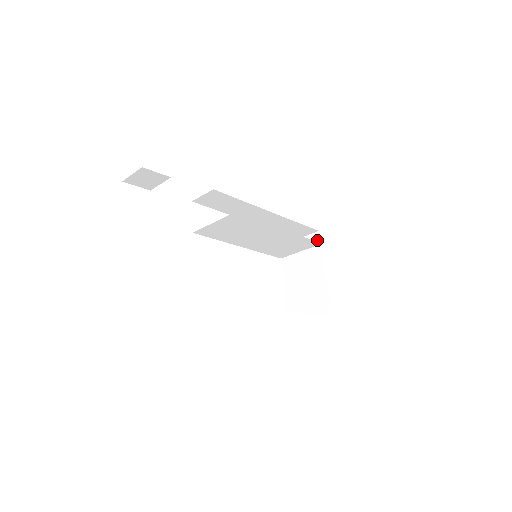
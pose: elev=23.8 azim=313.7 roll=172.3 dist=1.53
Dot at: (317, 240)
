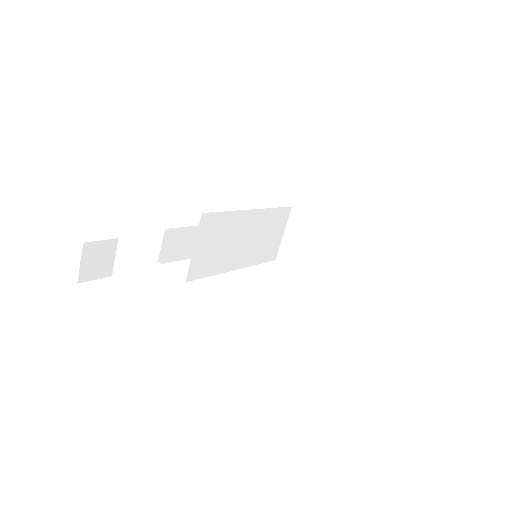
Dot at: occluded
